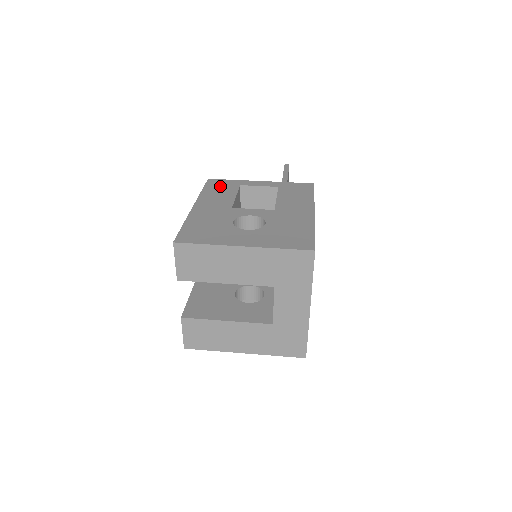
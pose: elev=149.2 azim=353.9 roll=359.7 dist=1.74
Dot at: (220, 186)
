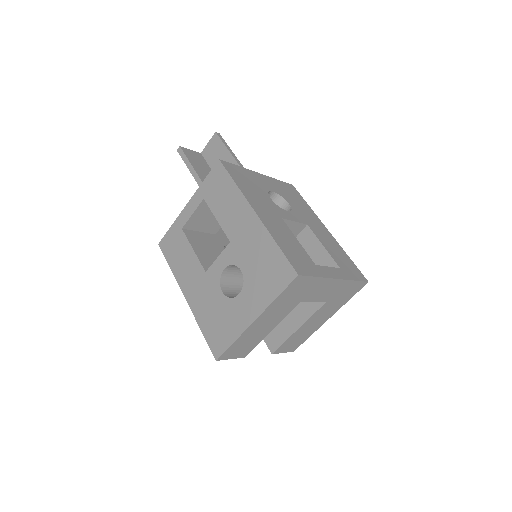
Dot at: (173, 247)
